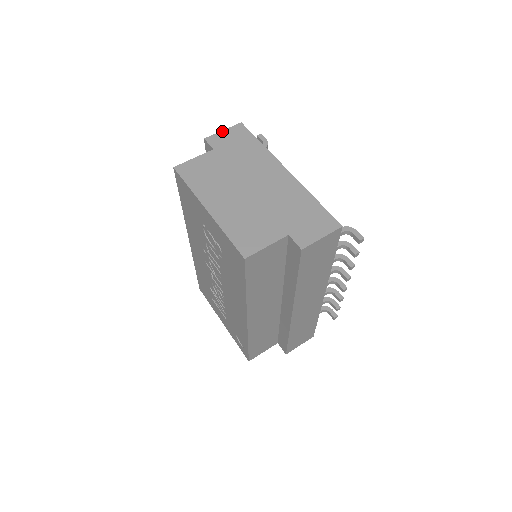
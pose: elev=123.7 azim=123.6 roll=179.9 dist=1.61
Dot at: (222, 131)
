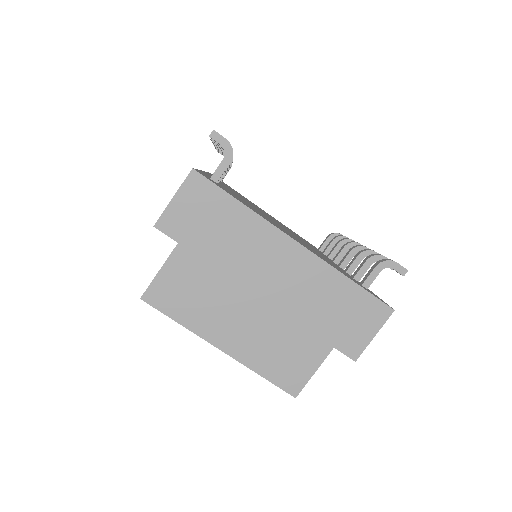
Dot at: (172, 200)
